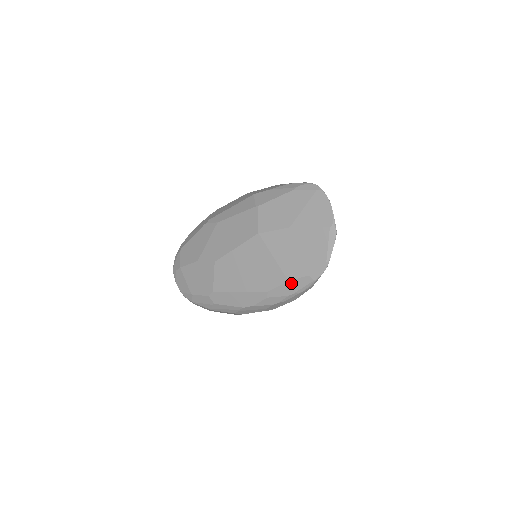
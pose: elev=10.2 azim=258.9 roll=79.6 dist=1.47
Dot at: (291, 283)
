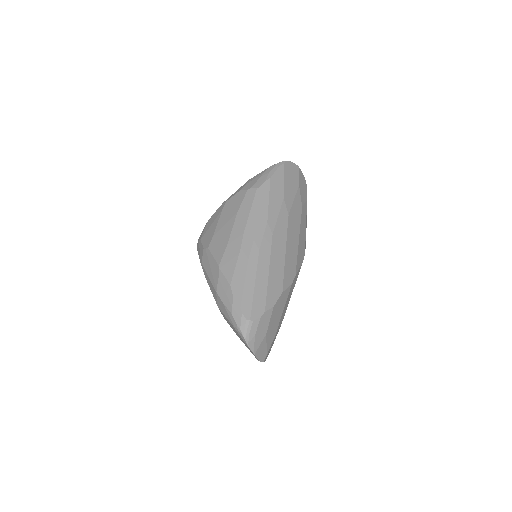
Dot at: occluded
